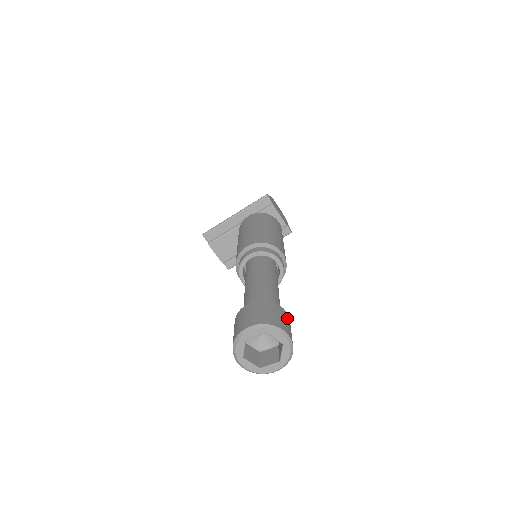
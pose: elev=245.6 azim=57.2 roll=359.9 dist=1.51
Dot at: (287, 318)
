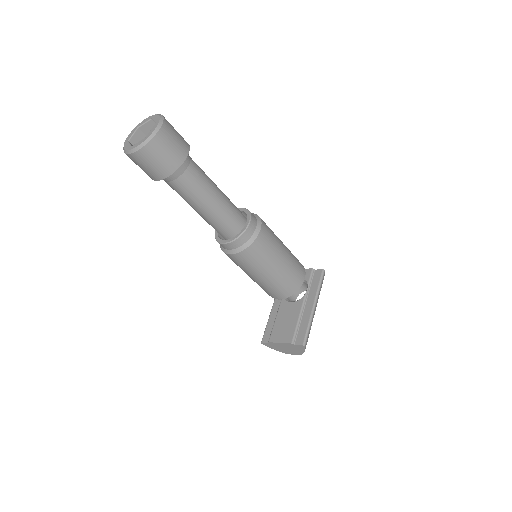
Dot at: occluded
